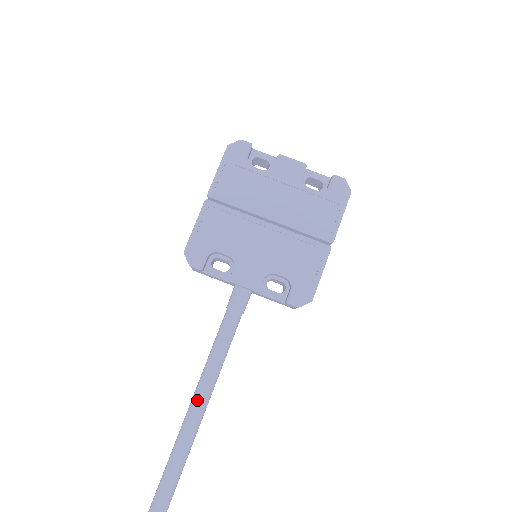
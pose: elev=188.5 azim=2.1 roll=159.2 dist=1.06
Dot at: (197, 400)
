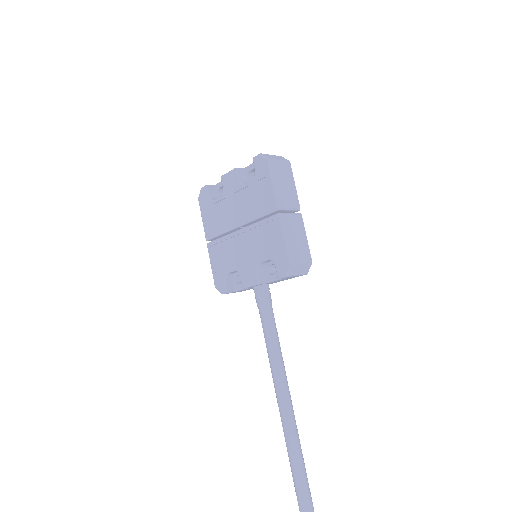
Dot at: (274, 385)
